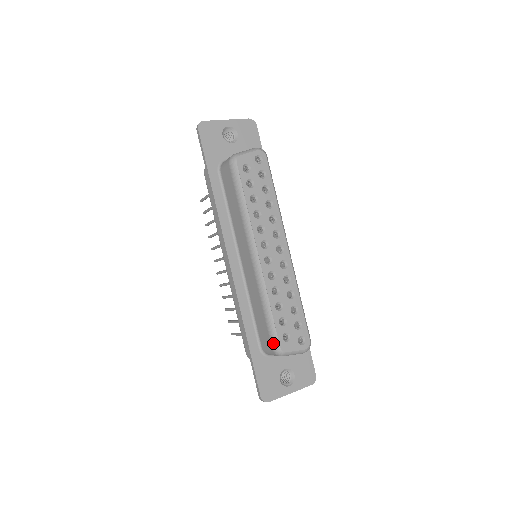
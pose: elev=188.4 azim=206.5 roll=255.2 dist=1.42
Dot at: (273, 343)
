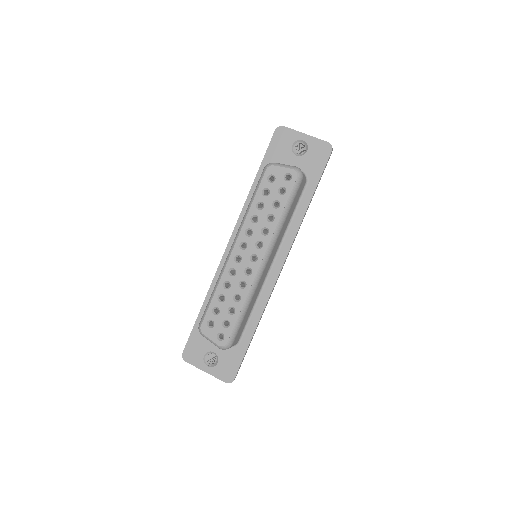
Dot at: (201, 320)
